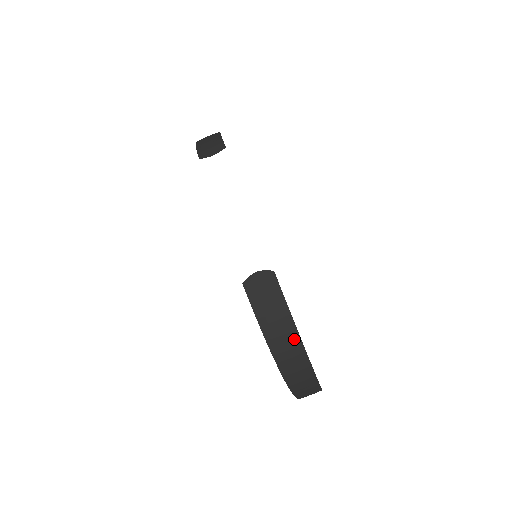
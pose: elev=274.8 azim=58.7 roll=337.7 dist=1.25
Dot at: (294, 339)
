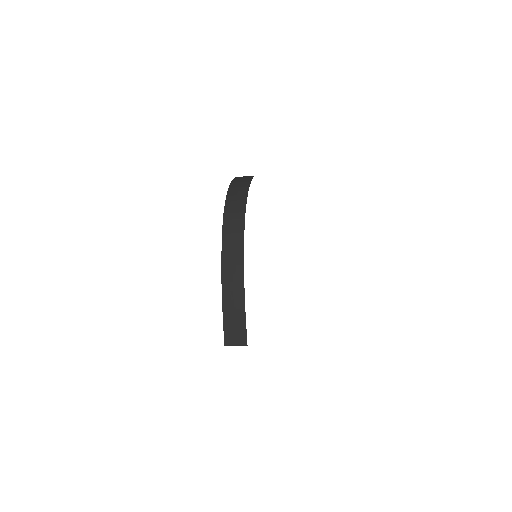
Dot at: (245, 187)
